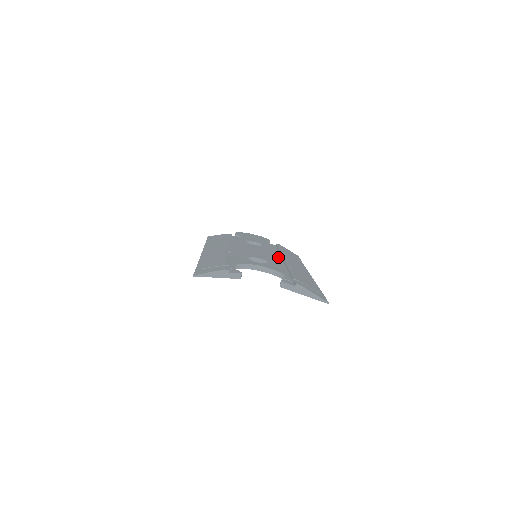
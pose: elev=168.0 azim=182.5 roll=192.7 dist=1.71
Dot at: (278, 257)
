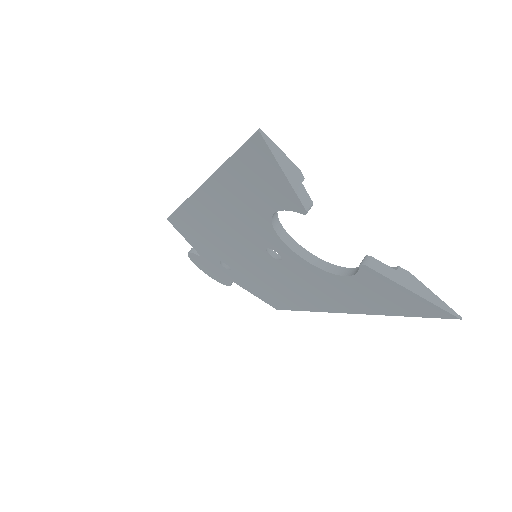
Dot at: occluded
